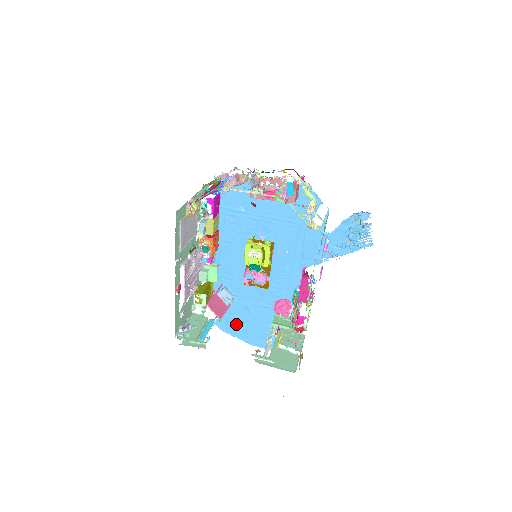
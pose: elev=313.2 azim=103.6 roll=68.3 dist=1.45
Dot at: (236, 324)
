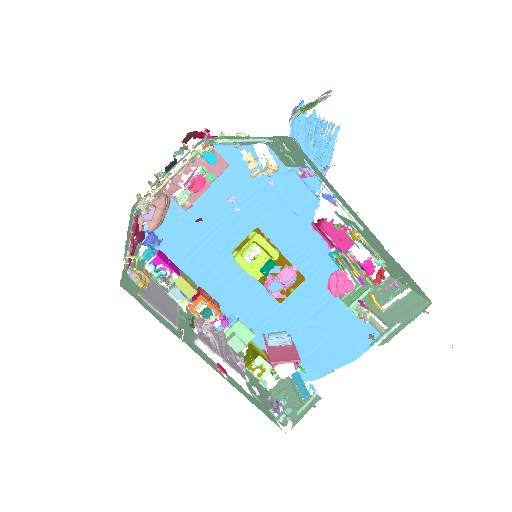
Dot at: (321, 356)
